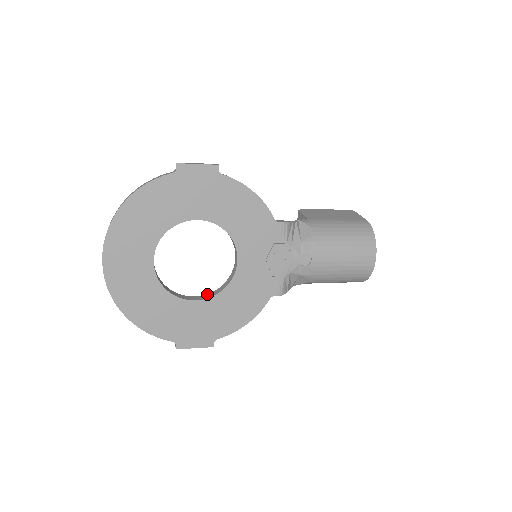
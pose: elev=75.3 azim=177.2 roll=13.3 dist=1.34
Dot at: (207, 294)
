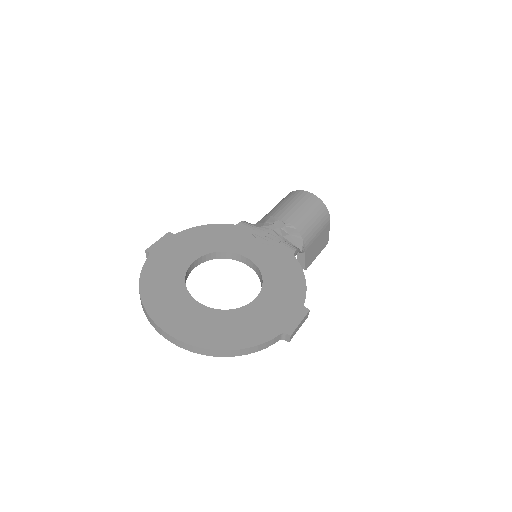
Dot at: occluded
